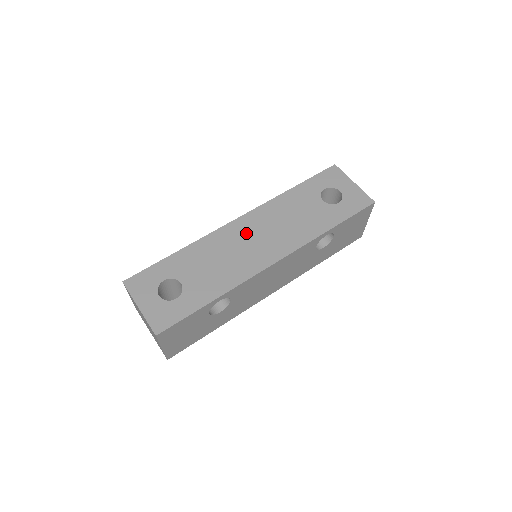
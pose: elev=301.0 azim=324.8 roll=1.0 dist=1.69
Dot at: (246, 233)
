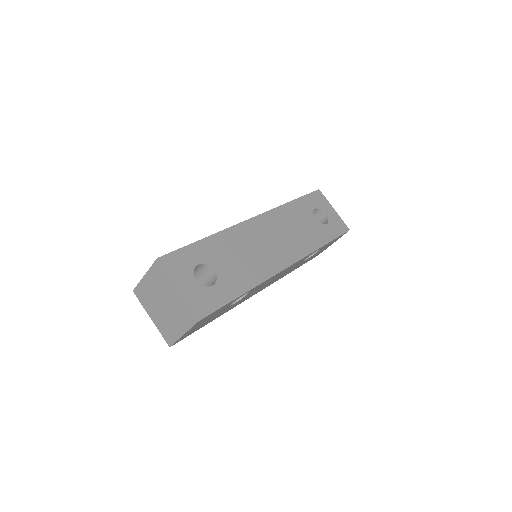
Dot at: (262, 233)
